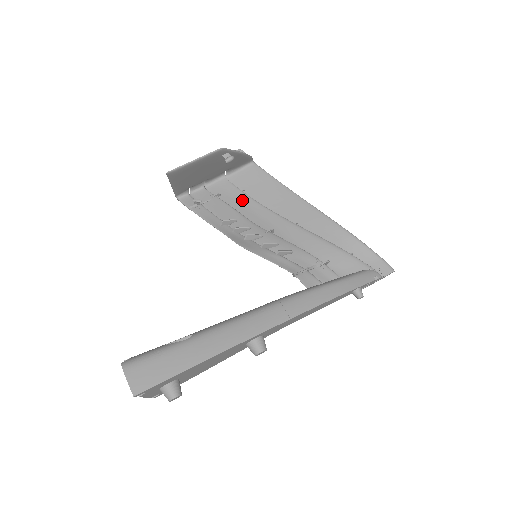
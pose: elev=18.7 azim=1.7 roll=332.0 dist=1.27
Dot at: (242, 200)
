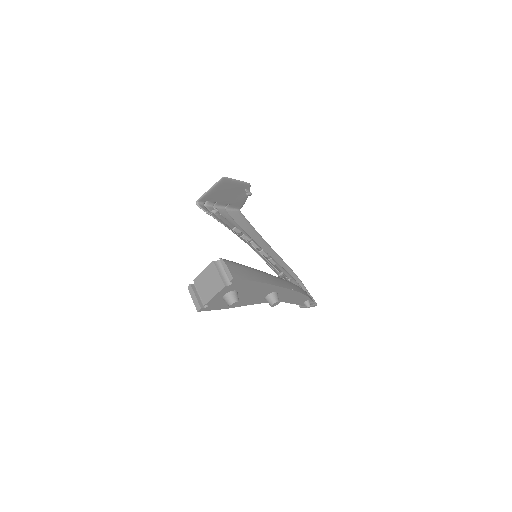
Dot at: (237, 226)
